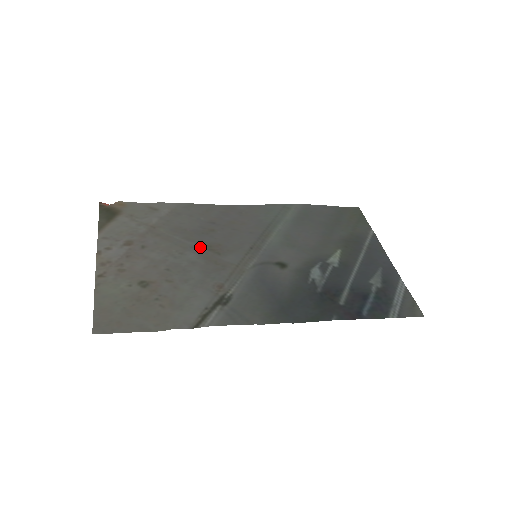
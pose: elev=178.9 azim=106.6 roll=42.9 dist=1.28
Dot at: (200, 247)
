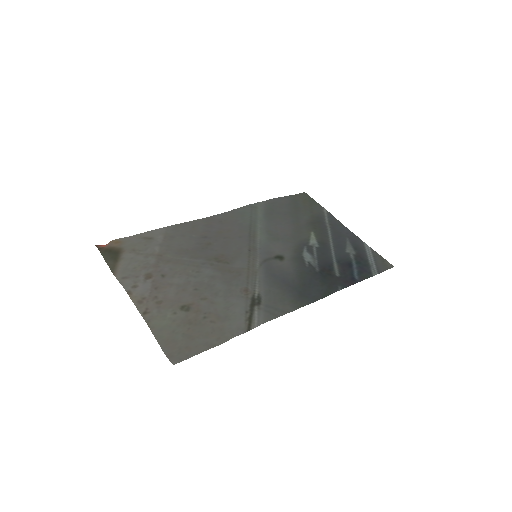
Dot at: (210, 262)
